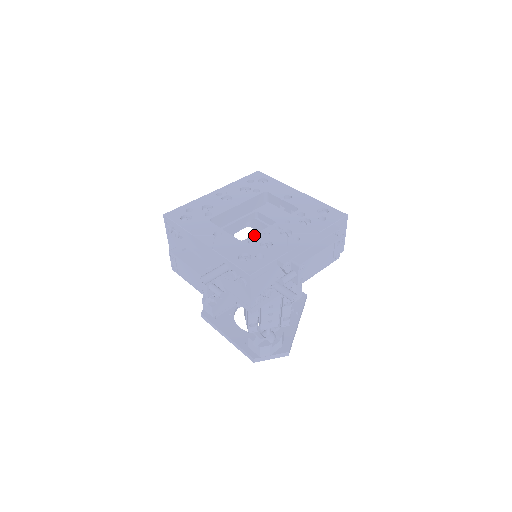
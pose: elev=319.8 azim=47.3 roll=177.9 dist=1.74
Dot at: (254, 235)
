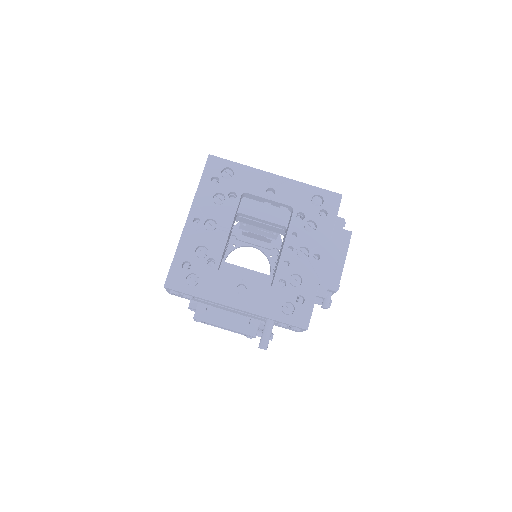
Dot at: (277, 273)
